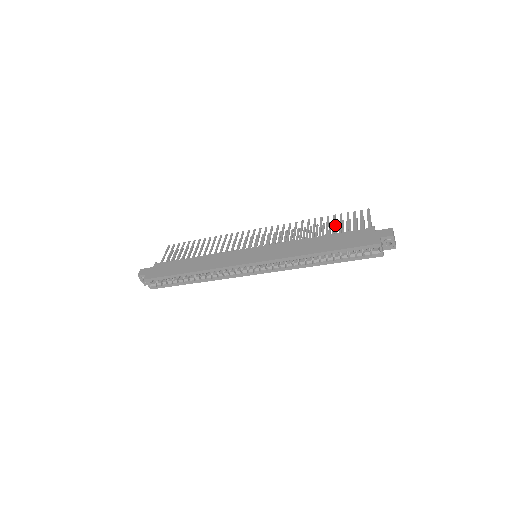
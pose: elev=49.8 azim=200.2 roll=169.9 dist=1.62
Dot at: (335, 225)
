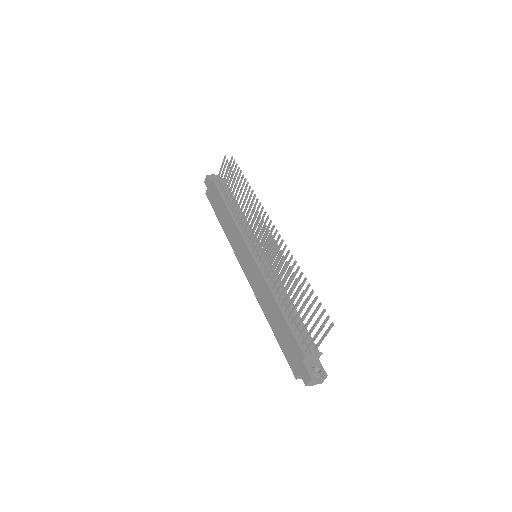
Dot at: occluded
